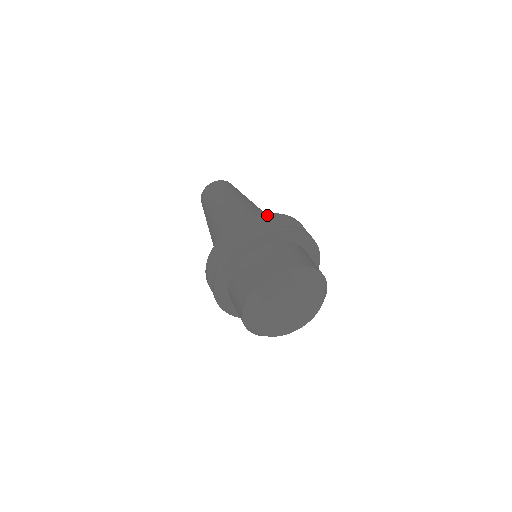
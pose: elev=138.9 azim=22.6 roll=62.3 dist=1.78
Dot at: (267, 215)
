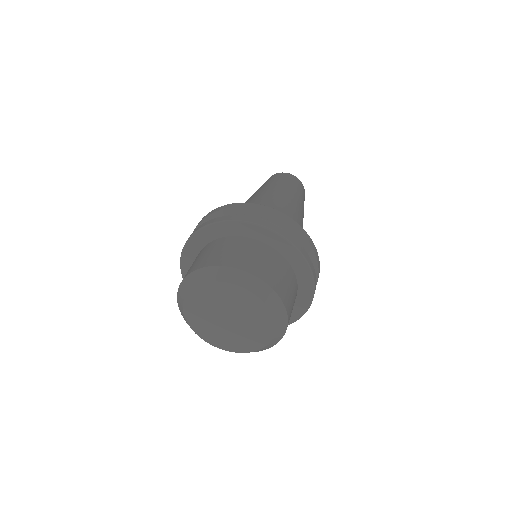
Dot at: (216, 209)
